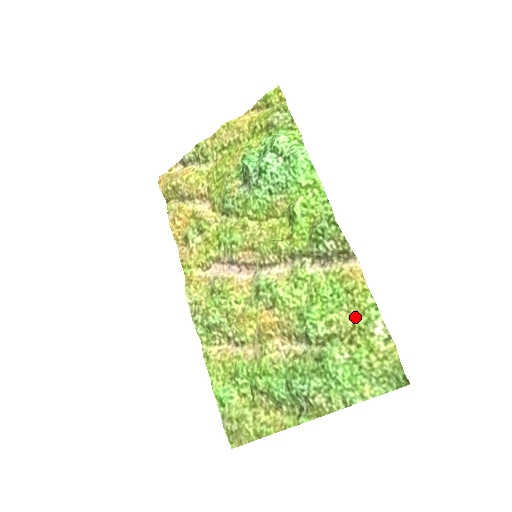
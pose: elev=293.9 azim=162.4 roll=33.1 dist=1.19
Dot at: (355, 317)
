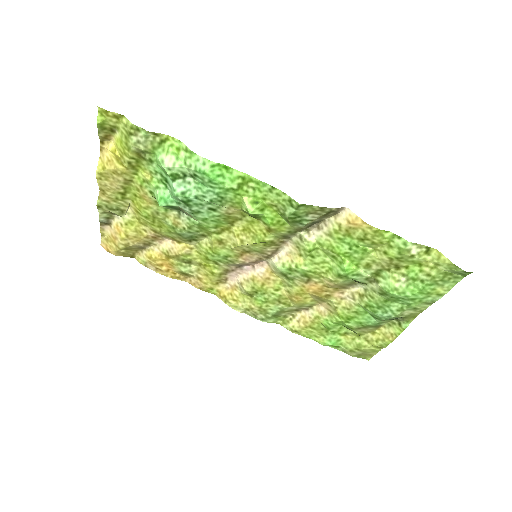
Dot at: (386, 252)
